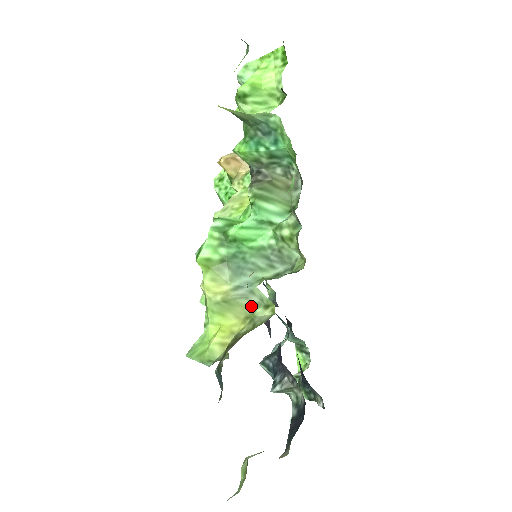
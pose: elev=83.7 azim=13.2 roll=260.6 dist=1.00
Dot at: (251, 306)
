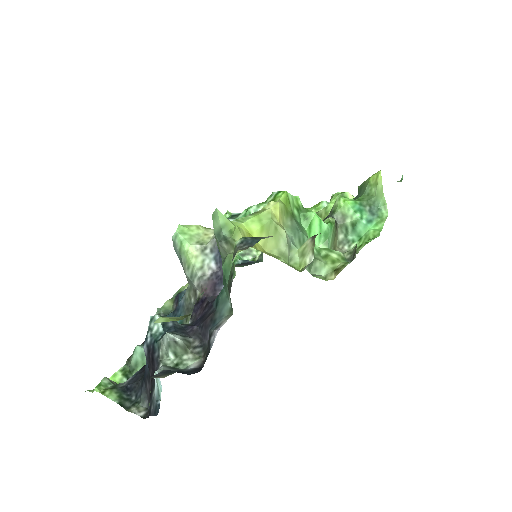
Dot at: (282, 252)
